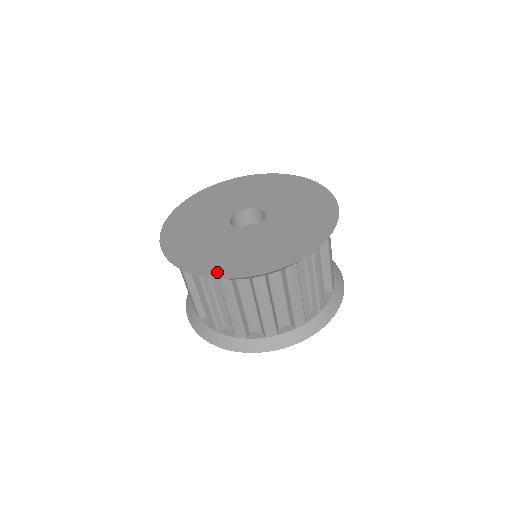
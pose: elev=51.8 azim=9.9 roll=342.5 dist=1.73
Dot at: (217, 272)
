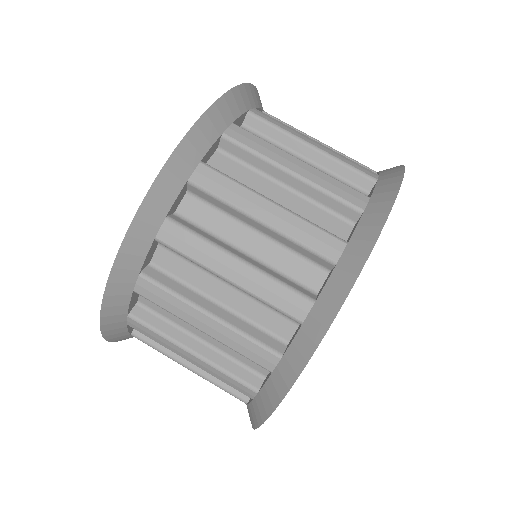
Dot at: occluded
